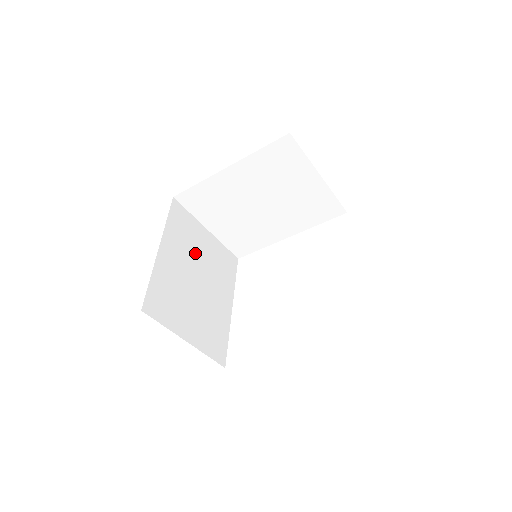
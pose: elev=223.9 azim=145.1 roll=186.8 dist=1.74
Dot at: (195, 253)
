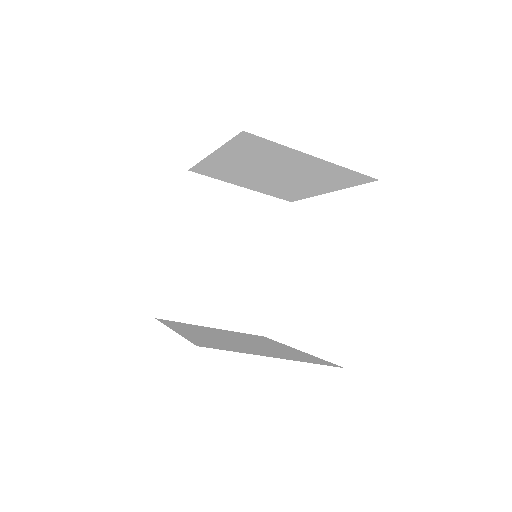
Dot at: (222, 226)
